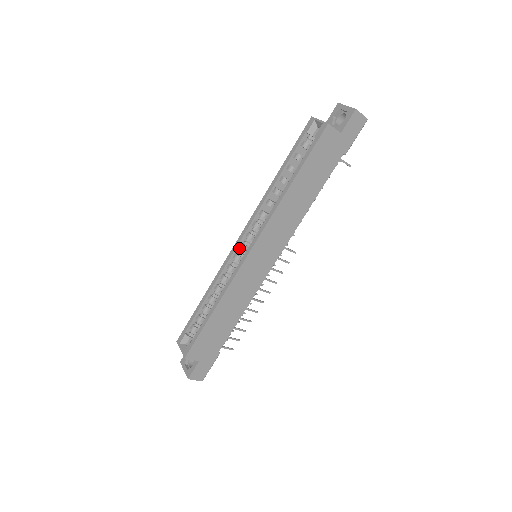
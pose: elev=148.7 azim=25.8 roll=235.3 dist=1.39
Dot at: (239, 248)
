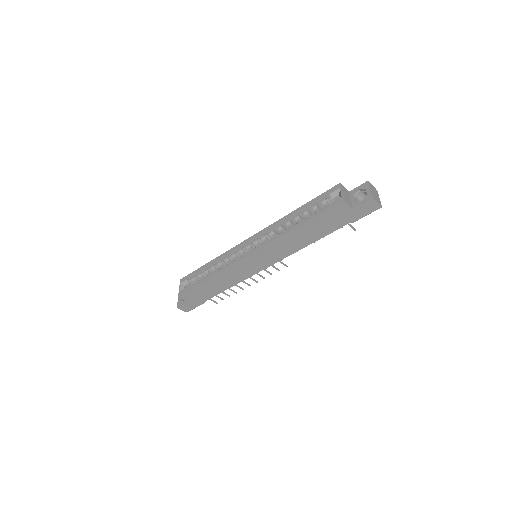
Dot at: (246, 245)
